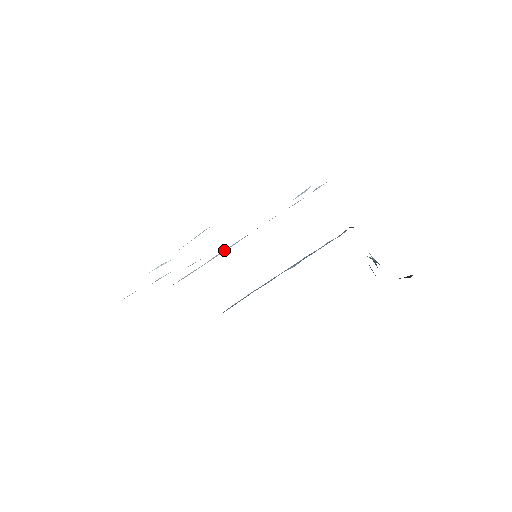
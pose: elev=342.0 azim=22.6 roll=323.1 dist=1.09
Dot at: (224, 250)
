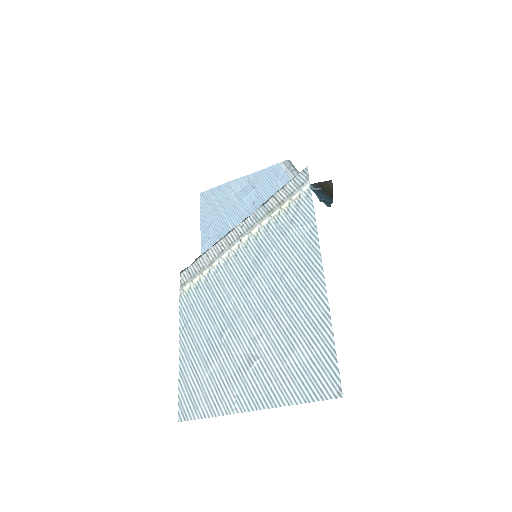
Dot at: (227, 255)
